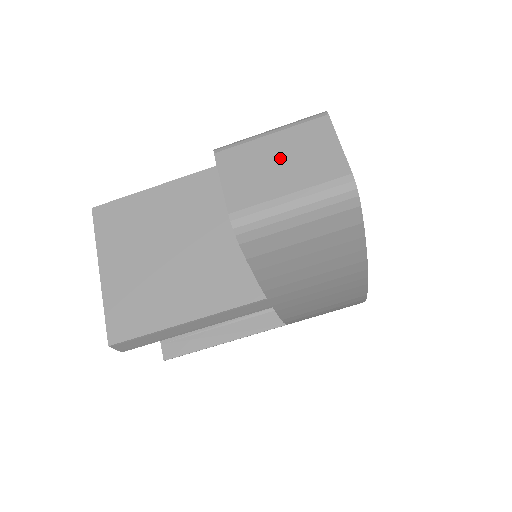
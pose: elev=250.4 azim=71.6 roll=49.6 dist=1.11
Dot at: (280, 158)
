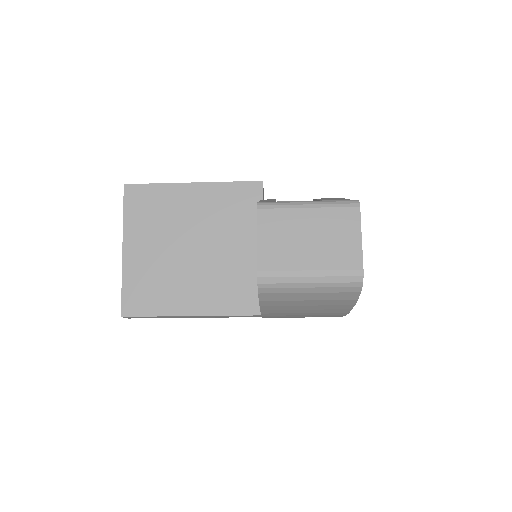
Dot at: (311, 234)
